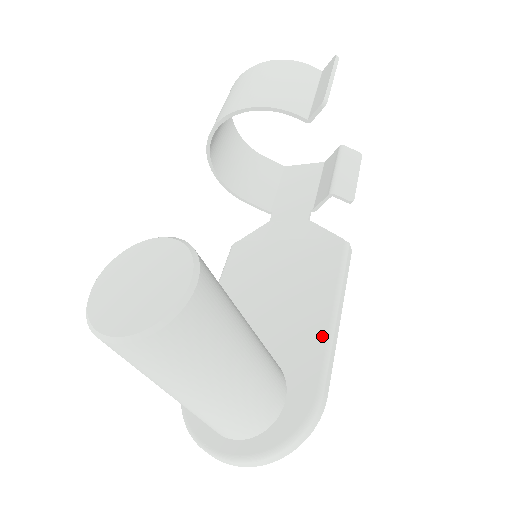
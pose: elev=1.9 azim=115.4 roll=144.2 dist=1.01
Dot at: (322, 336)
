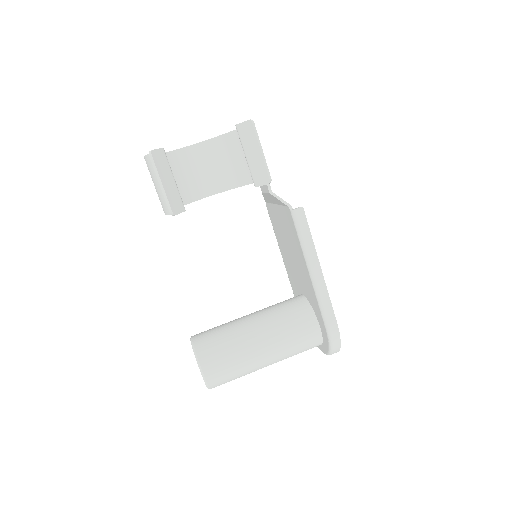
Dot at: (313, 291)
